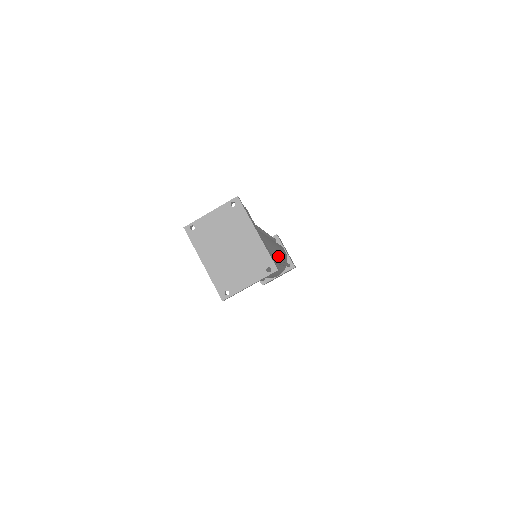
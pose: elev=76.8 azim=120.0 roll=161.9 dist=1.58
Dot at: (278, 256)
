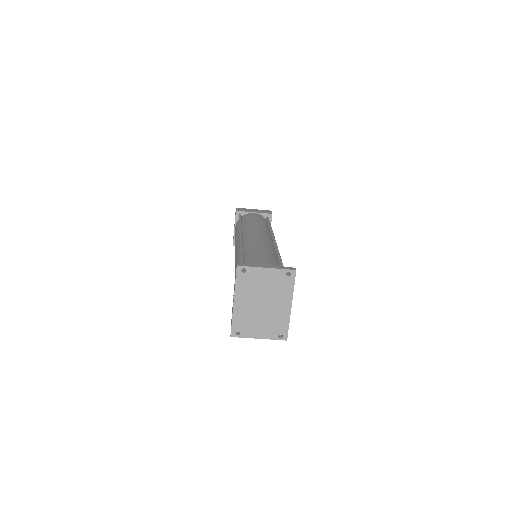
Dot at: occluded
